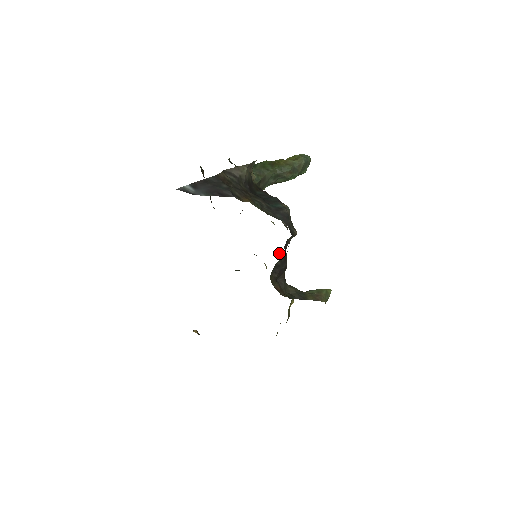
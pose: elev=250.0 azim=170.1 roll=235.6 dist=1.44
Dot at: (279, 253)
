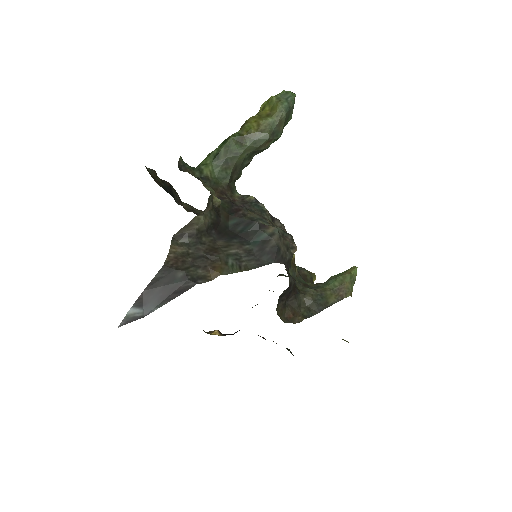
Dot at: occluded
